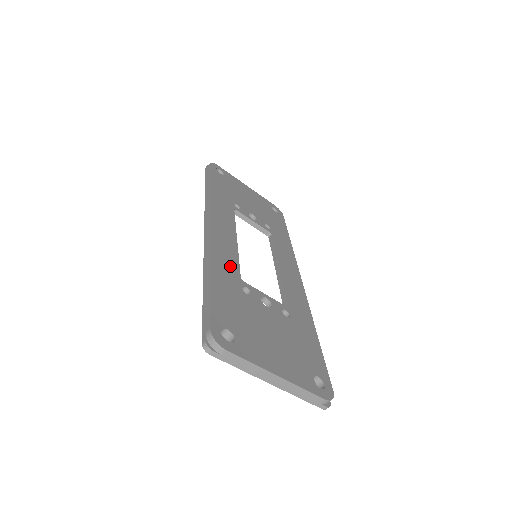
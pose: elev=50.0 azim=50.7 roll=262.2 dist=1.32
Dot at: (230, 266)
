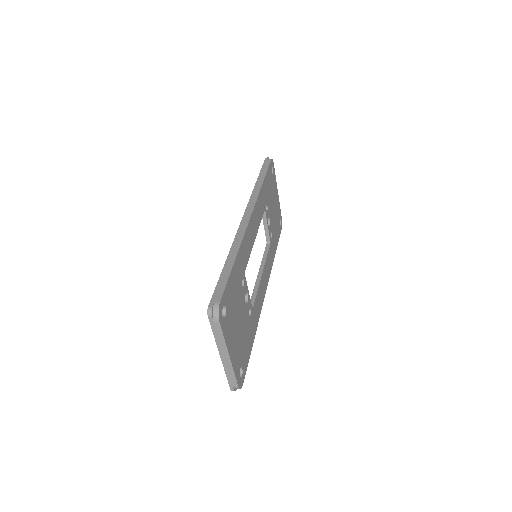
Dot at: (245, 258)
